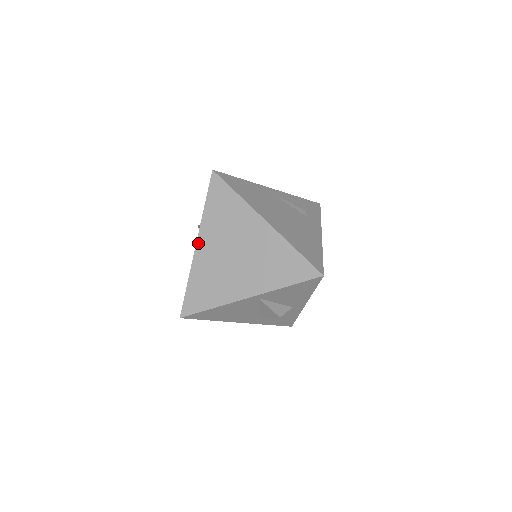
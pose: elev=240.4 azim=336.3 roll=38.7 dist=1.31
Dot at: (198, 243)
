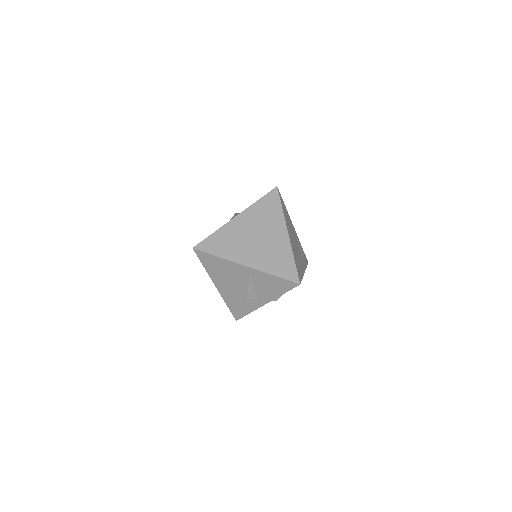
Dot at: (238, 216)
